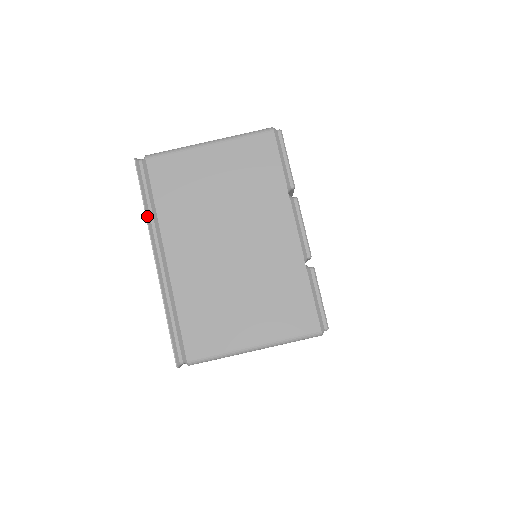
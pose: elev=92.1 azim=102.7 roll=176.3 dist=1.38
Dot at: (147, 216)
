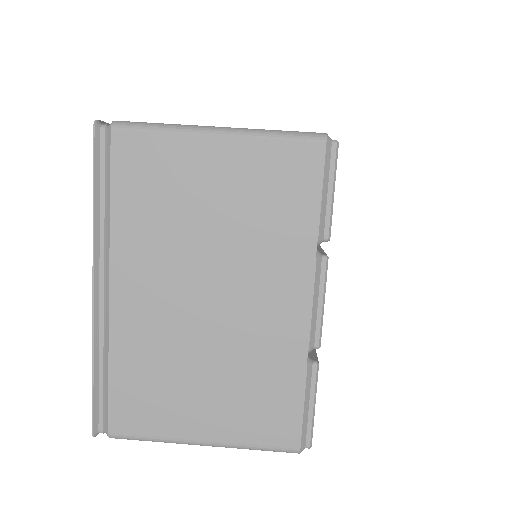
Dot at: (95, 220)
